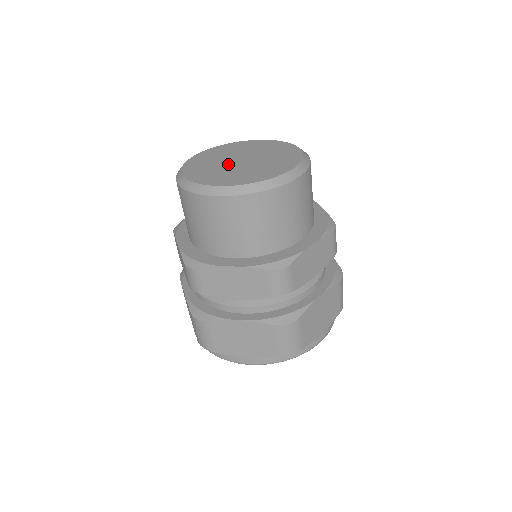
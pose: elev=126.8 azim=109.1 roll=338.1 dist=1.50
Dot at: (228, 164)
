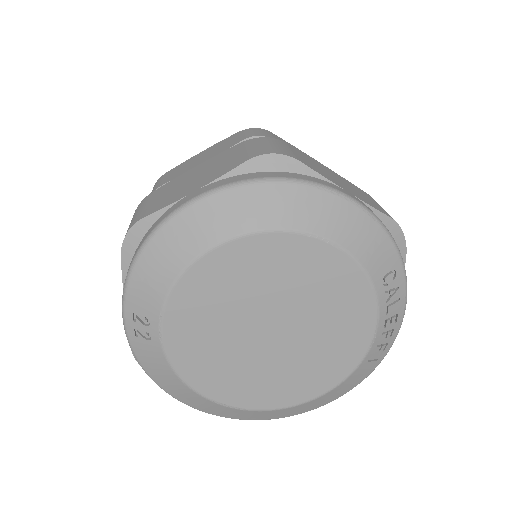
Dot at: occluded
